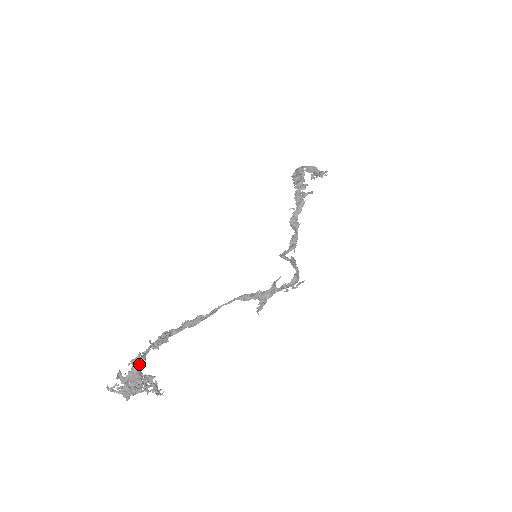
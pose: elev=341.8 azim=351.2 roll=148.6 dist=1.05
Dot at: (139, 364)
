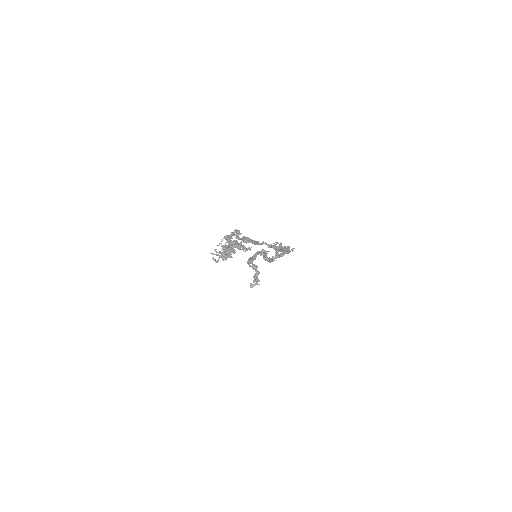
Dot at: (230, 237)
